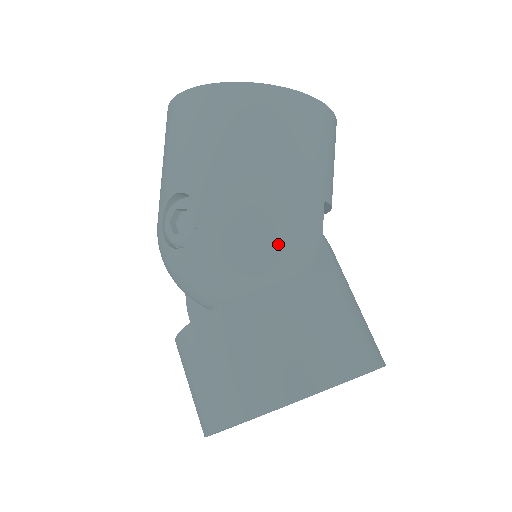
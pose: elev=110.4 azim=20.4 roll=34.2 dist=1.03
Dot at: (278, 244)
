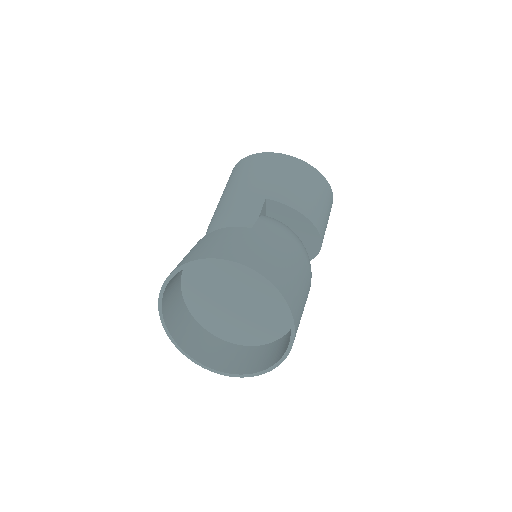
Dot at: (223, 225)
